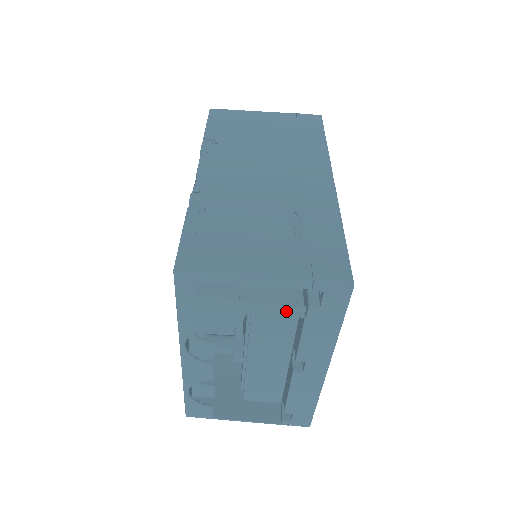
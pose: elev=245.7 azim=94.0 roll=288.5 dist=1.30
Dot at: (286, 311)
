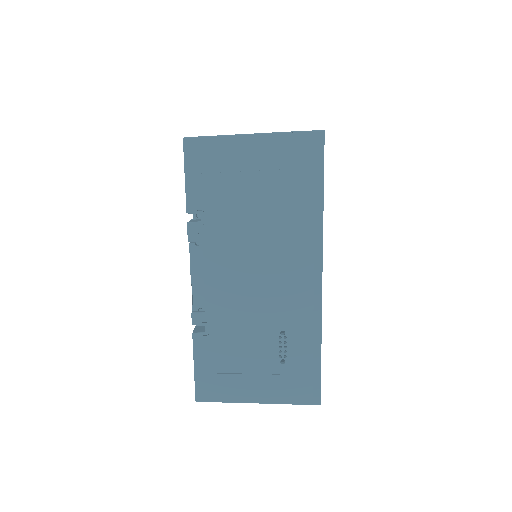
Dot at: occluded
